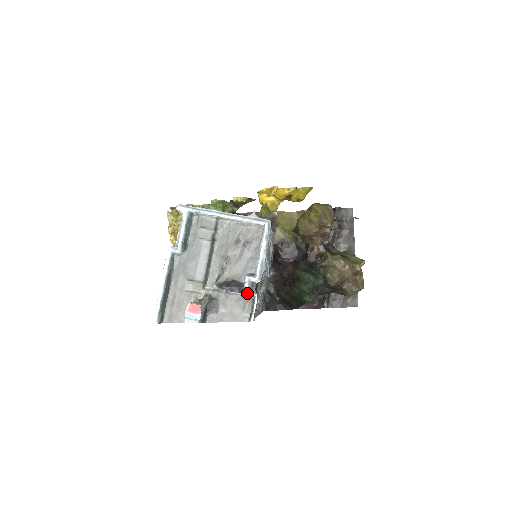
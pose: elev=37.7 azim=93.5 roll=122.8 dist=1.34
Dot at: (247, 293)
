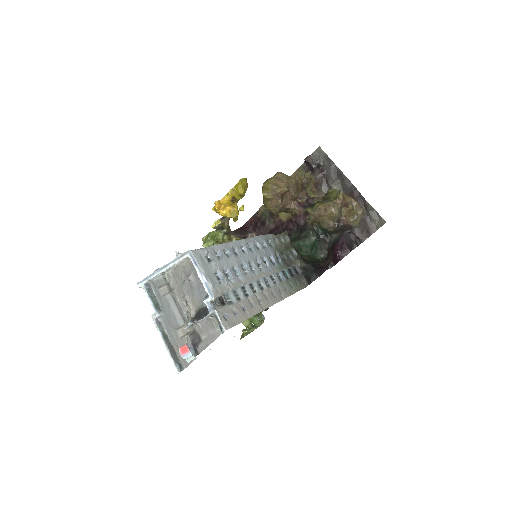
Dot at: (209, 314)
